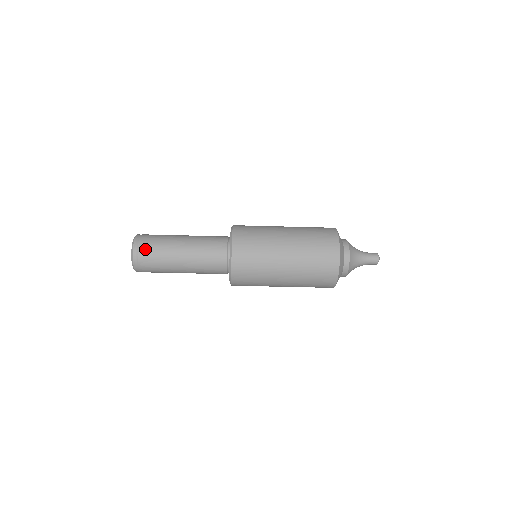
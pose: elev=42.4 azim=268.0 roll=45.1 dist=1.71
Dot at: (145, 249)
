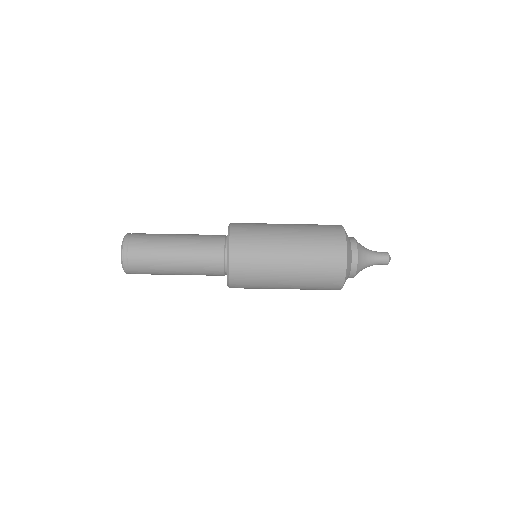
Dot at: (138, 236)
